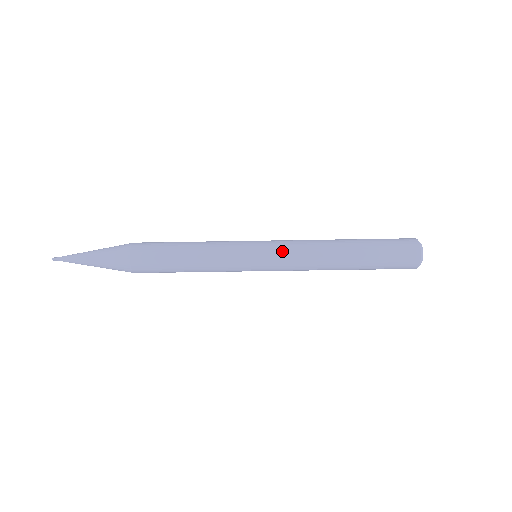
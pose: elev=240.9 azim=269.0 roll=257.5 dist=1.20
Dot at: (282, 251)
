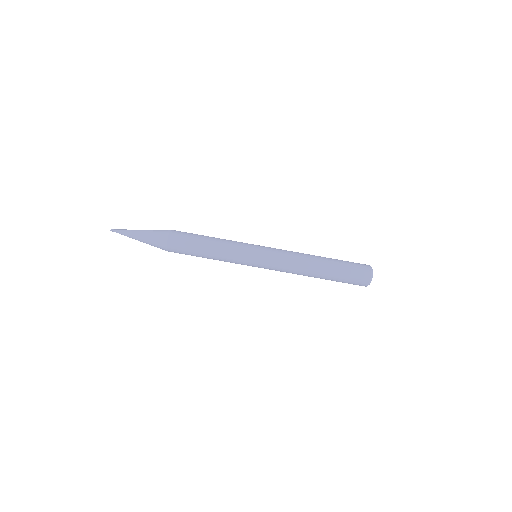
Dot at: (274, 261)
